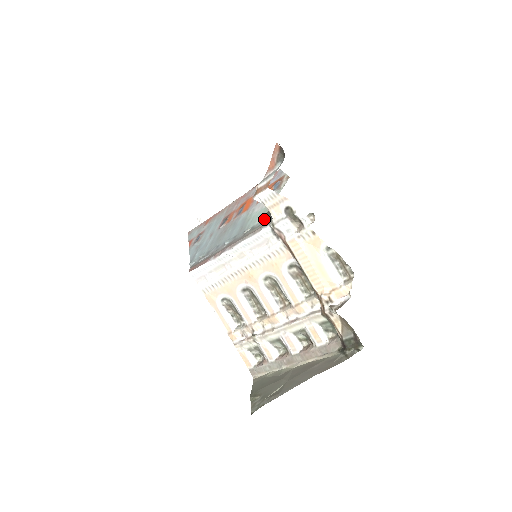
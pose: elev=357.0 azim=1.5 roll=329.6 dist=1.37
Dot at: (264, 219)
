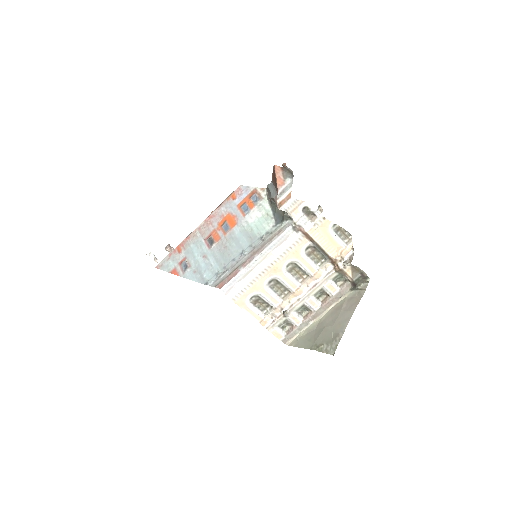
Dot at: (276, 223)
